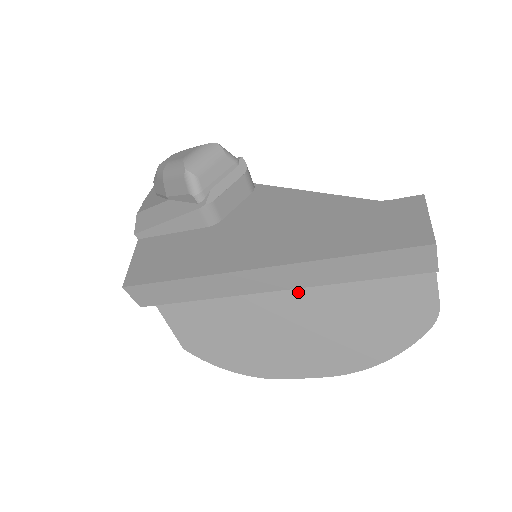
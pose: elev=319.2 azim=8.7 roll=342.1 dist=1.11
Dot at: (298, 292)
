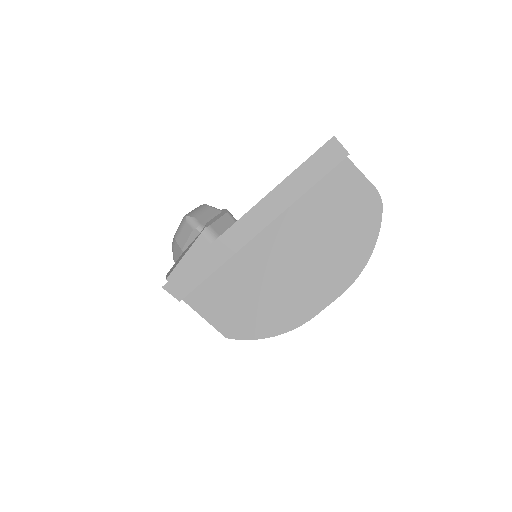
Dot at: (284, 236)
